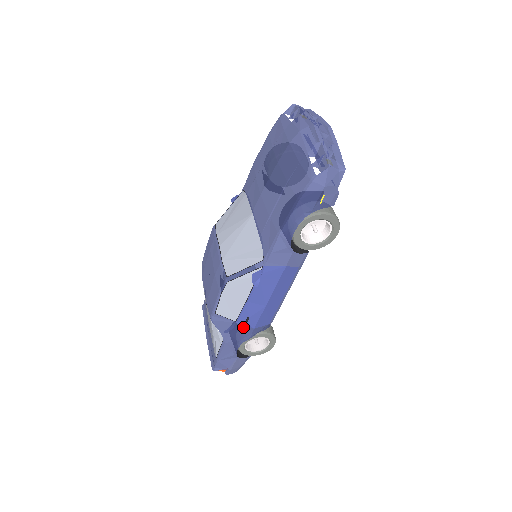
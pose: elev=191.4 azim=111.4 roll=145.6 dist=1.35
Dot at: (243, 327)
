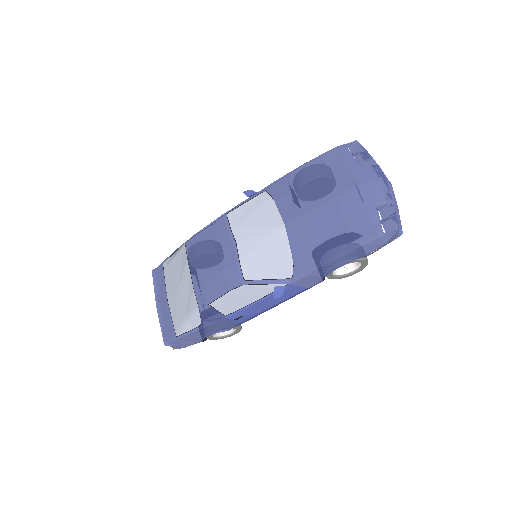
Dot at: (229, 321)
